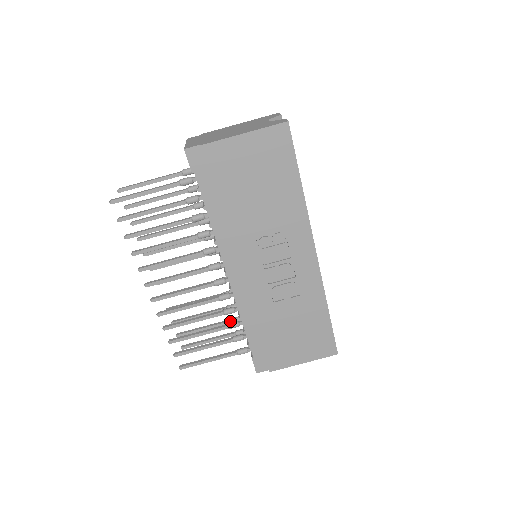
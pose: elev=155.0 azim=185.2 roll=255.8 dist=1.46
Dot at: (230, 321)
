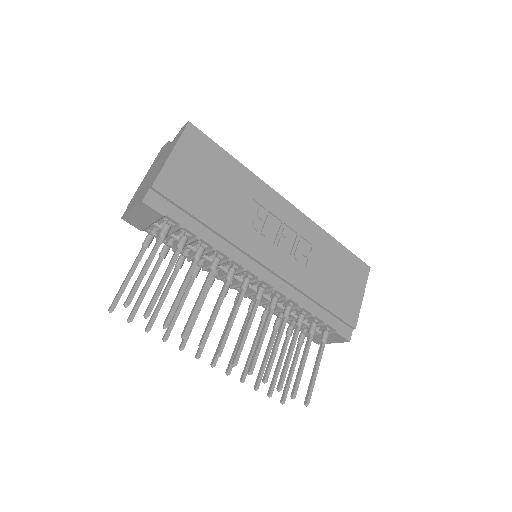
Dot at: (288, 337)
